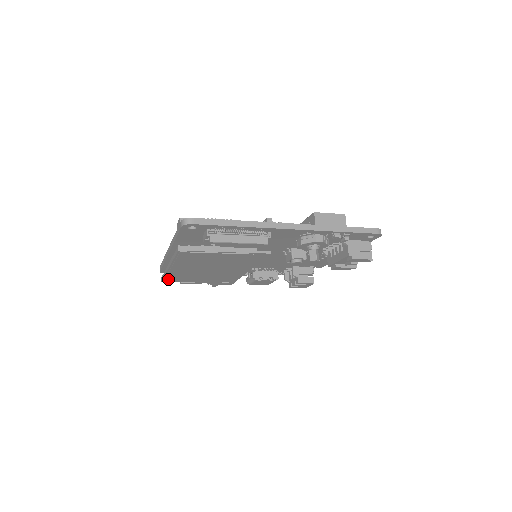
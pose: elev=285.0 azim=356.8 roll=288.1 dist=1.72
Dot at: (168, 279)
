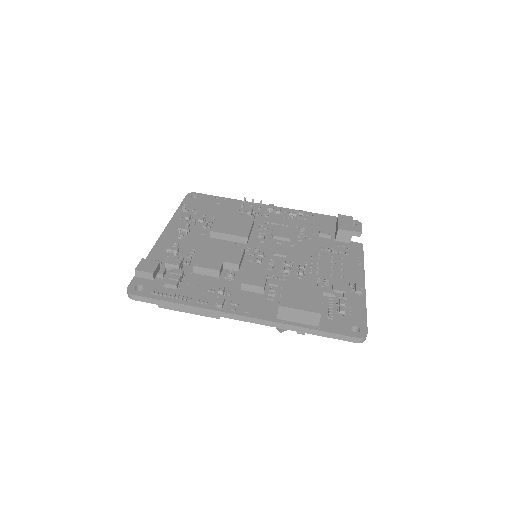
Dot at: occluded
